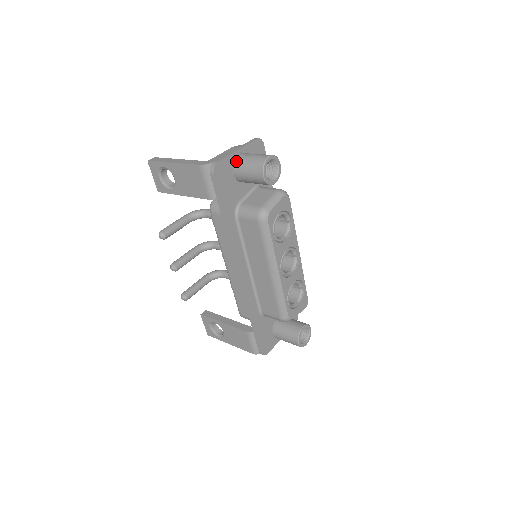
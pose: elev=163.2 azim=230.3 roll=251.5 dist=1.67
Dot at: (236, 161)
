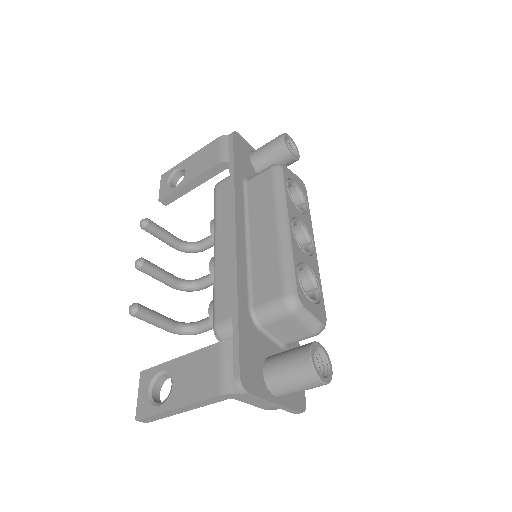
Dot at: occluded
